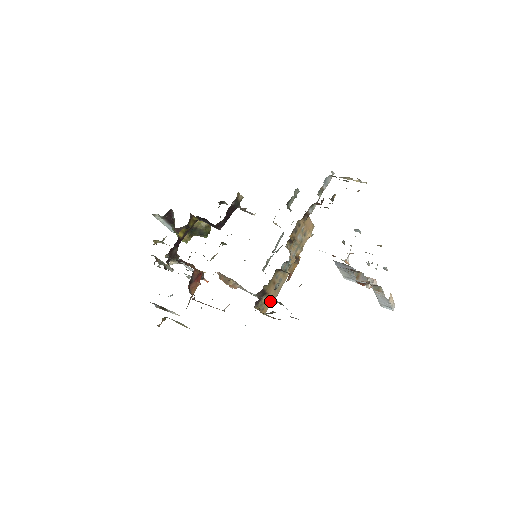
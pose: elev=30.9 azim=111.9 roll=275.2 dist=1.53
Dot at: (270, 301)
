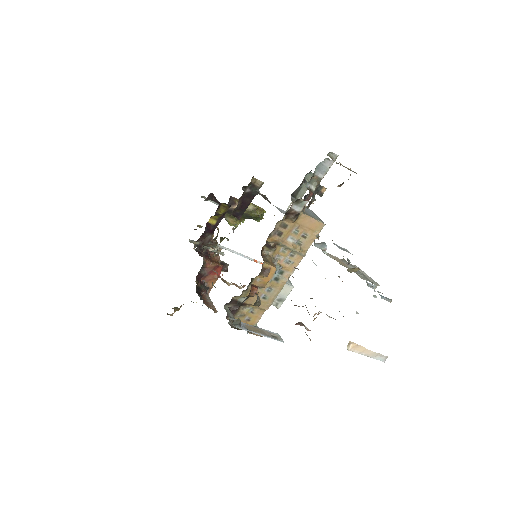
Dot at: (261, 311)
